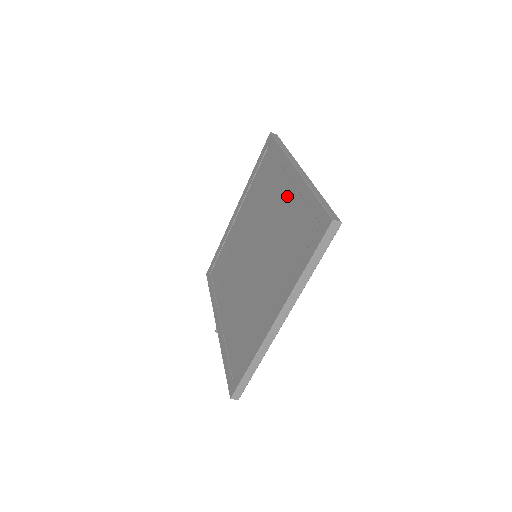
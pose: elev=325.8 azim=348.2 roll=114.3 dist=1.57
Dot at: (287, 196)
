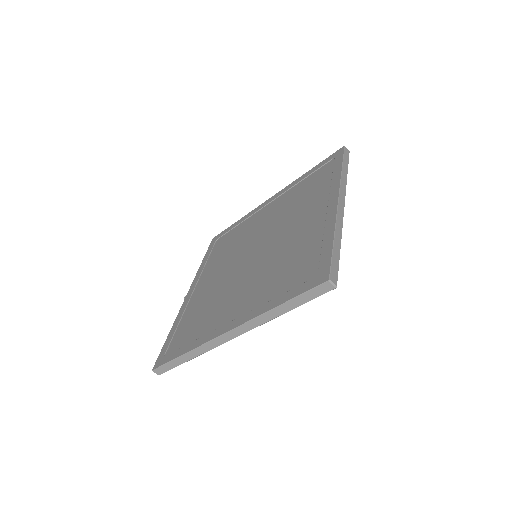
Dot at: (314, 221)
